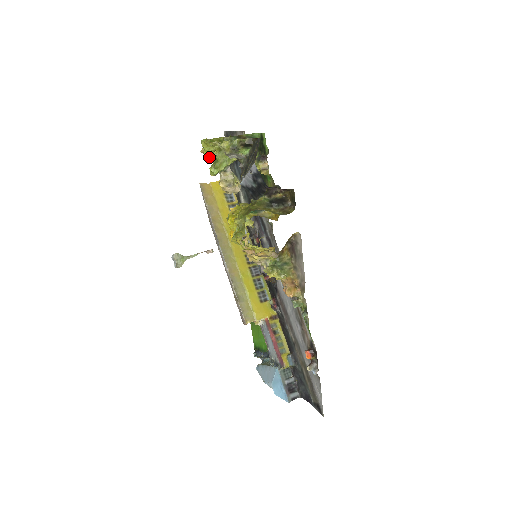
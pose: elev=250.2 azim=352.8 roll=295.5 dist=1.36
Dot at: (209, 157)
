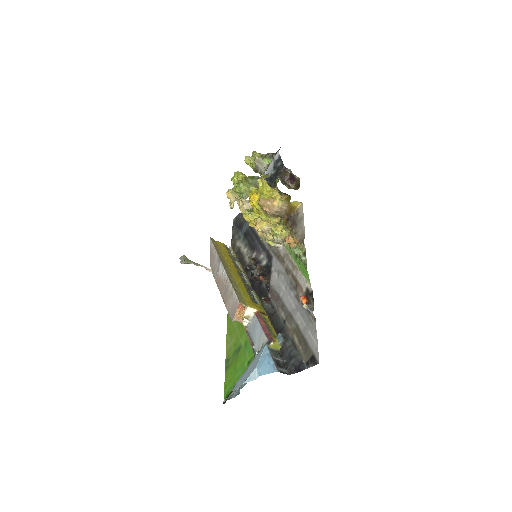
Dot at: (234, 189)
